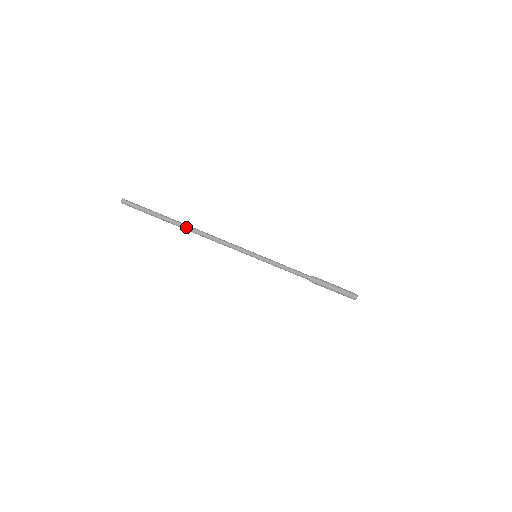
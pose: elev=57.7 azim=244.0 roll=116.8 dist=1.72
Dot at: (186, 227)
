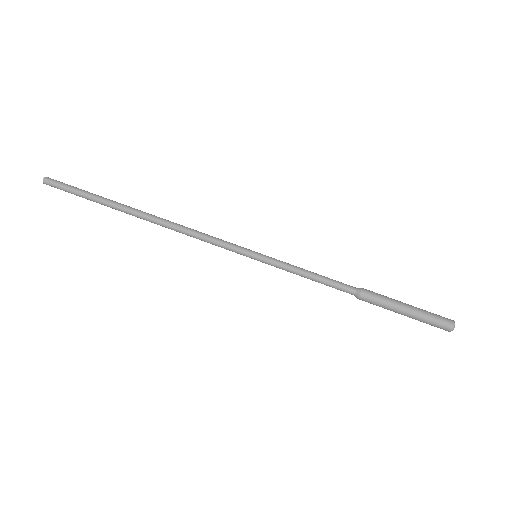
Dot at: (138, 214)
